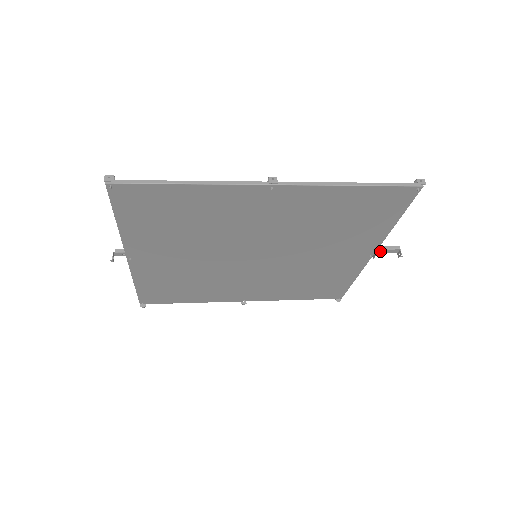
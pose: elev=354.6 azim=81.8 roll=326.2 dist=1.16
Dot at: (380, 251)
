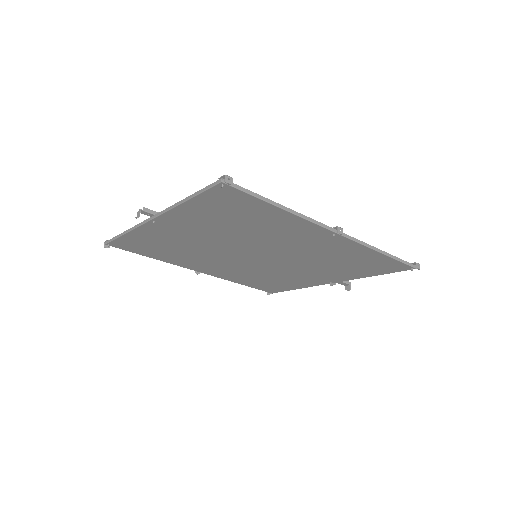
Dot at: occluded
